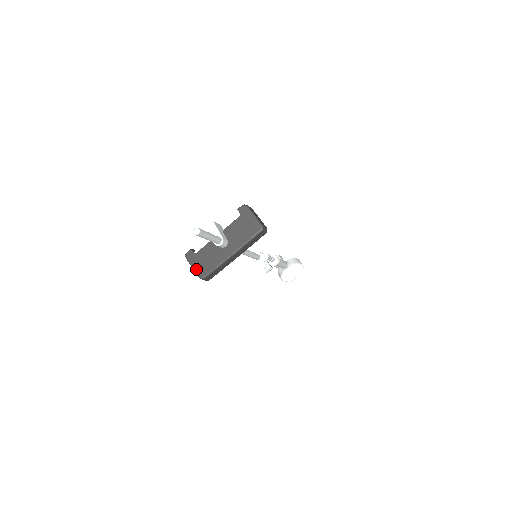
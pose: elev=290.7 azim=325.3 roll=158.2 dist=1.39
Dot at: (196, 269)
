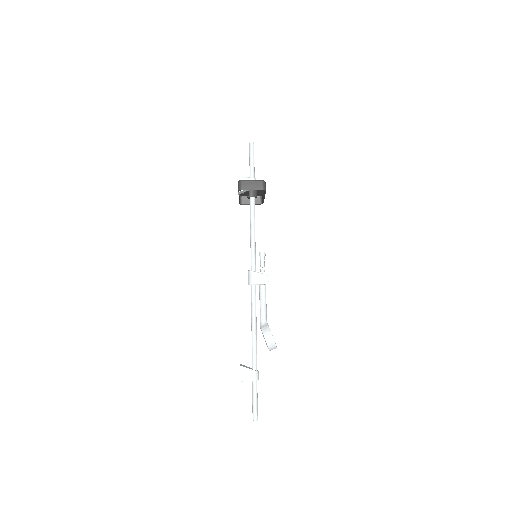
Dot at: (255, 180)
